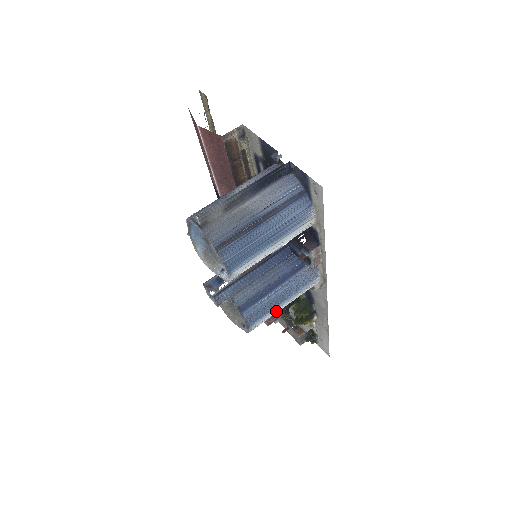
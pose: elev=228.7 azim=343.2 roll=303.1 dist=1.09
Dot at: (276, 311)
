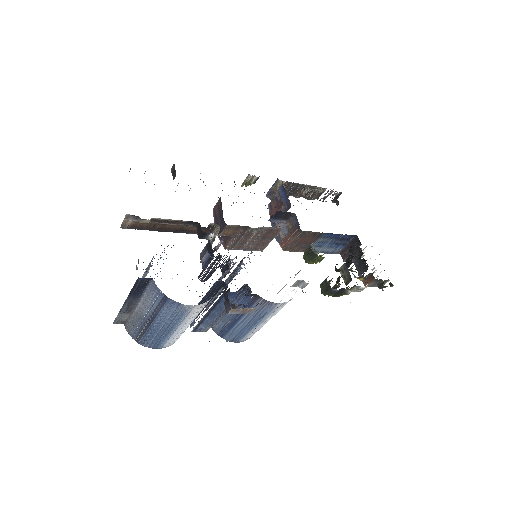
Dot at: (259, 327)
